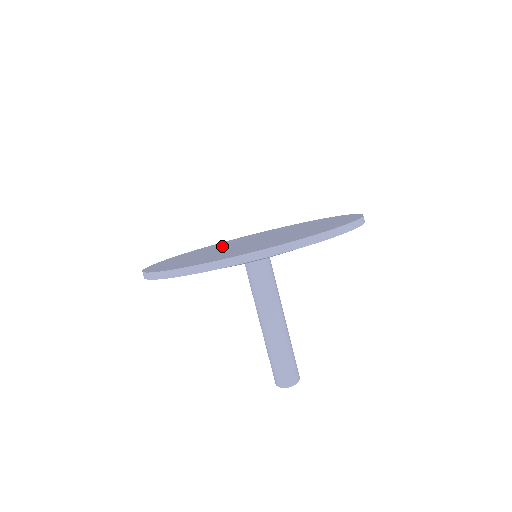
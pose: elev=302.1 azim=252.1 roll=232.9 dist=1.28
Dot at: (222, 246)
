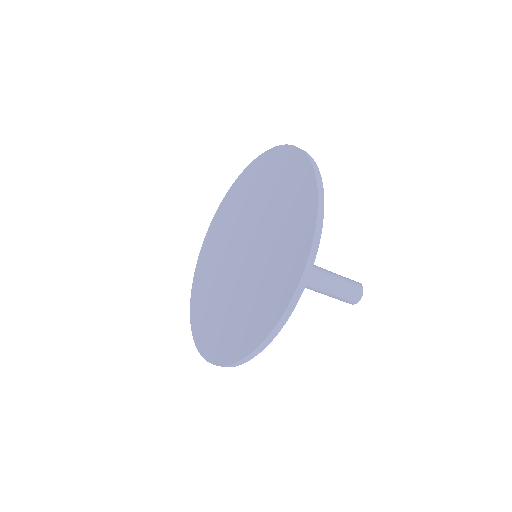
Dot at: (221, 258)
